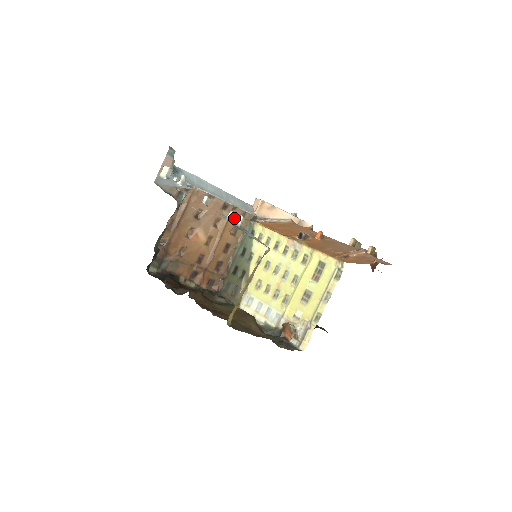
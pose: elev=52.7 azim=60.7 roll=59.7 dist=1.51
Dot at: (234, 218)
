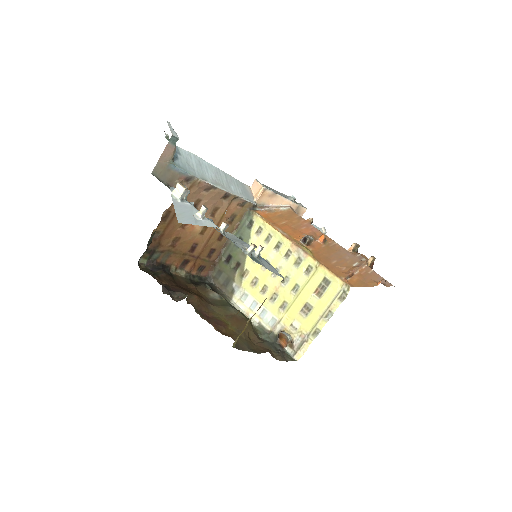
Dot at: (233, 207)
